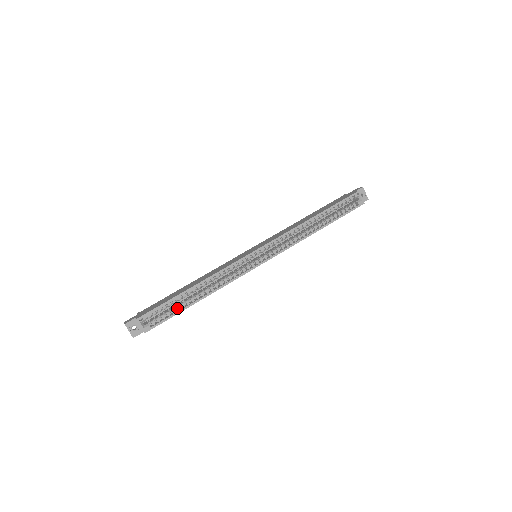
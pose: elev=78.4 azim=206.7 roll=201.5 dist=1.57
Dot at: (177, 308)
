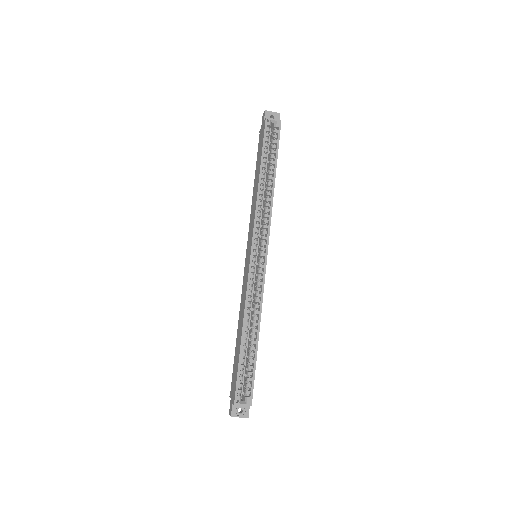
Dot at: (250, 362)
